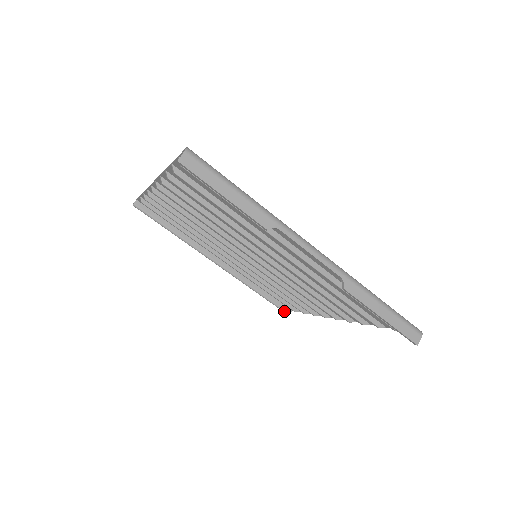
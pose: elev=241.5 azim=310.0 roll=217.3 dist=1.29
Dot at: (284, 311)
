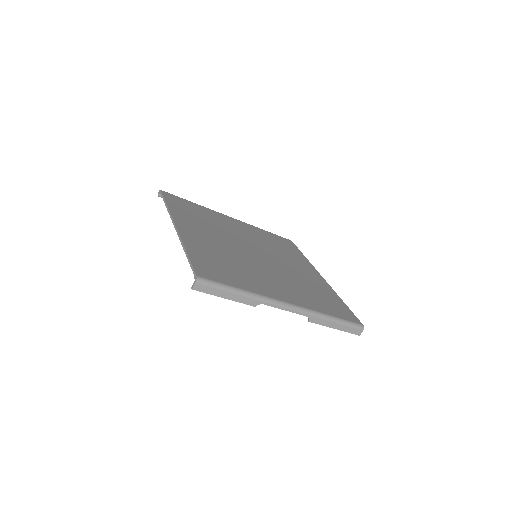
Dot at: occluded
